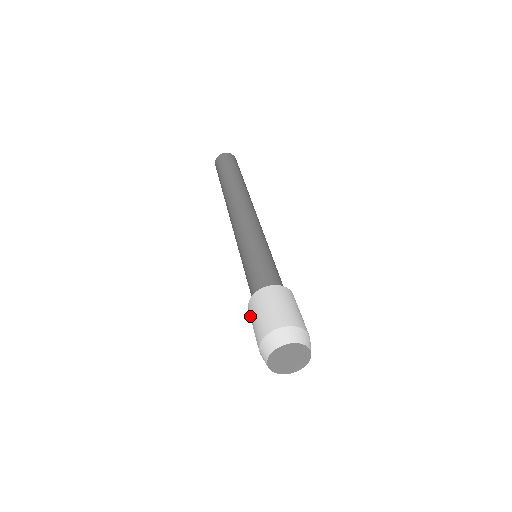
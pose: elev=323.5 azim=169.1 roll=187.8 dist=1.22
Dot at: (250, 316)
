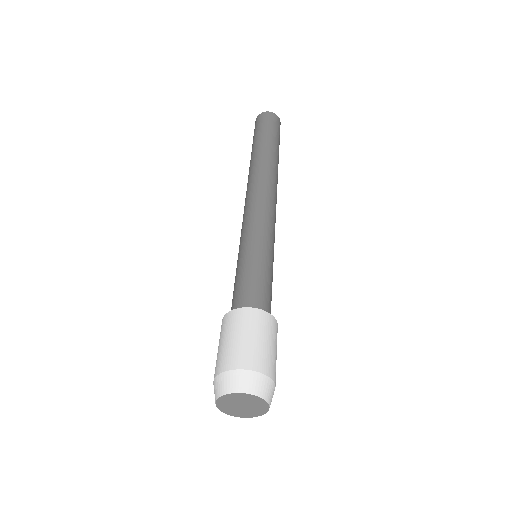
Dot at: (220, 332)
